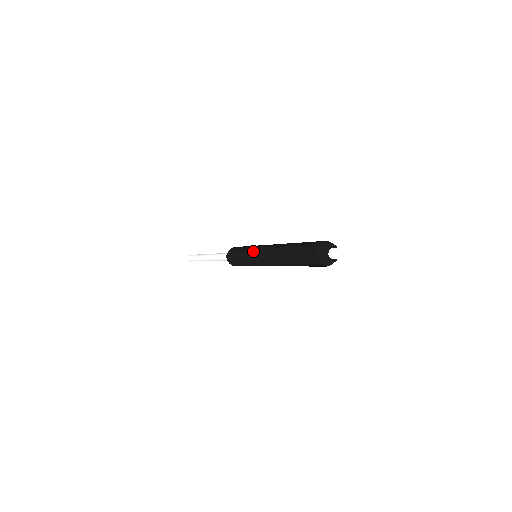
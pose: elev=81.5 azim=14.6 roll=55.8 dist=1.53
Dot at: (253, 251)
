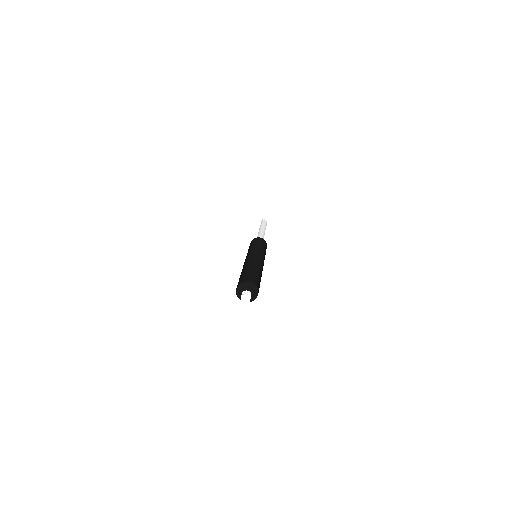
Dot at: occluded
